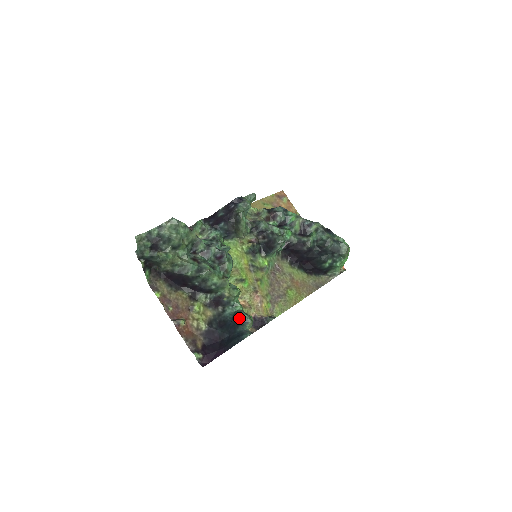
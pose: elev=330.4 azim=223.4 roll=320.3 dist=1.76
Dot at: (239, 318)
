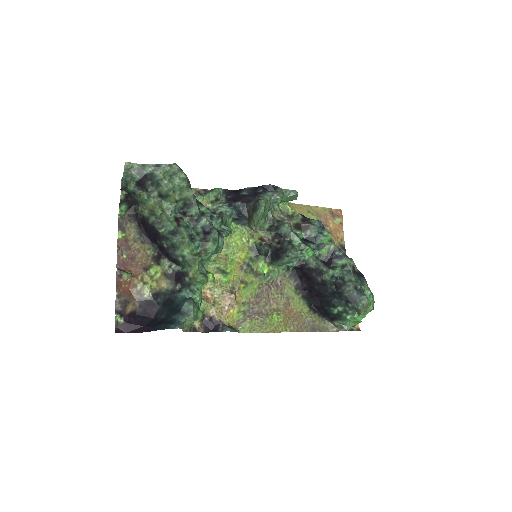
Dot at: (183, 305)
